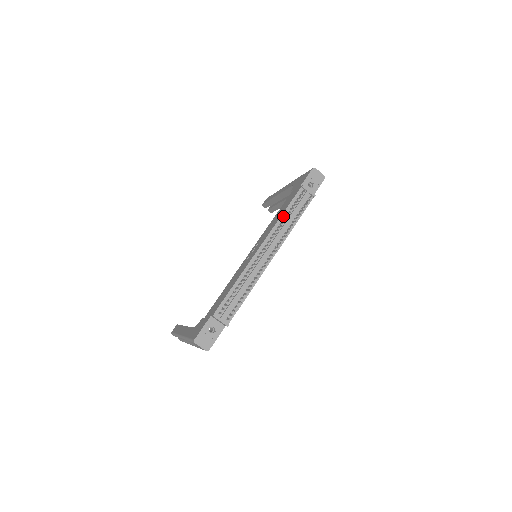
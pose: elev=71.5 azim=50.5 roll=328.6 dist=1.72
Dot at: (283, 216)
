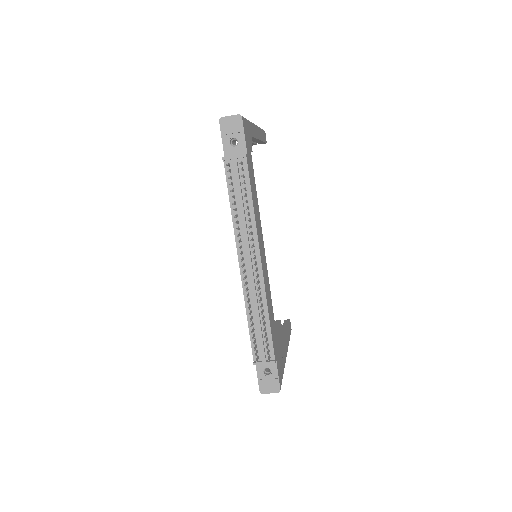
Dot at: (233, 211)
